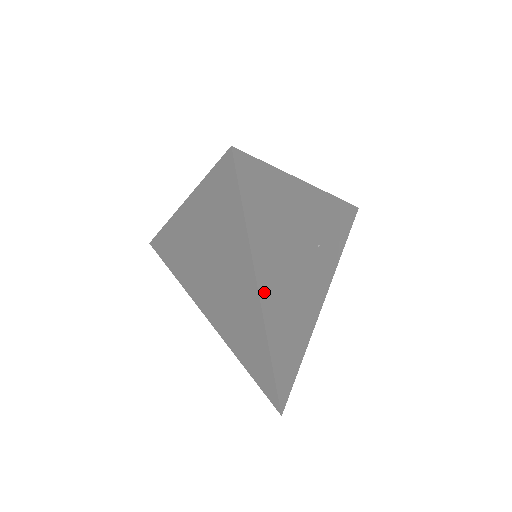
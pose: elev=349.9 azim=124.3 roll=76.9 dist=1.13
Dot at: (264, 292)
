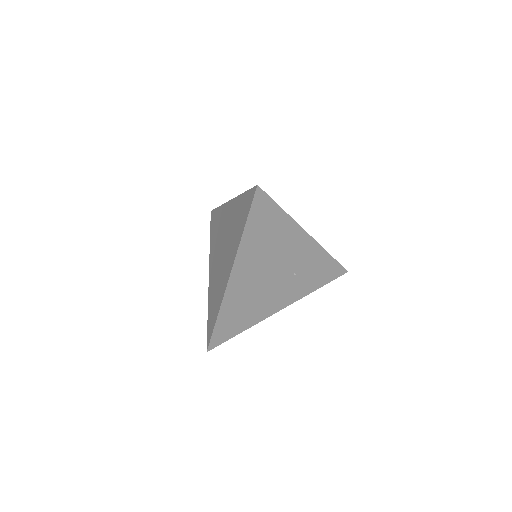
Dot at: (235, 274)
